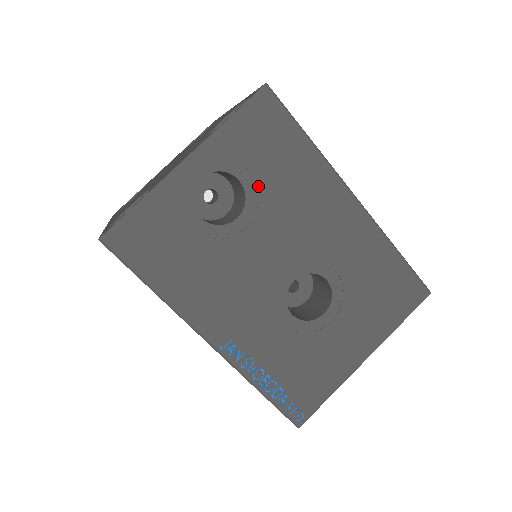
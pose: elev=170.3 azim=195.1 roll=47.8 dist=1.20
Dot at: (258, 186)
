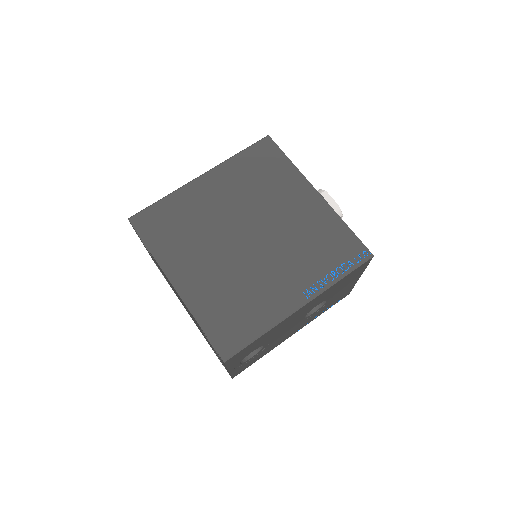
Dot at: (260, 345)
